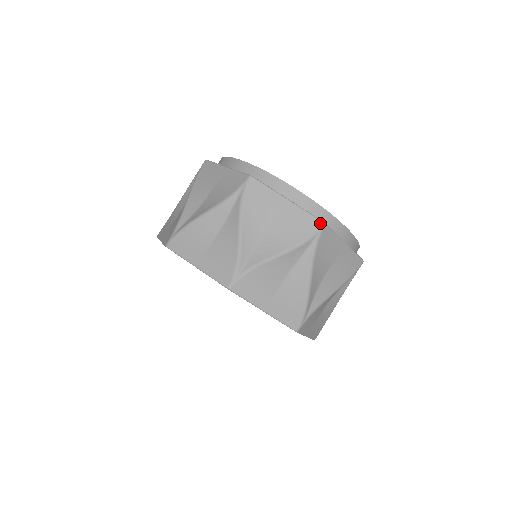
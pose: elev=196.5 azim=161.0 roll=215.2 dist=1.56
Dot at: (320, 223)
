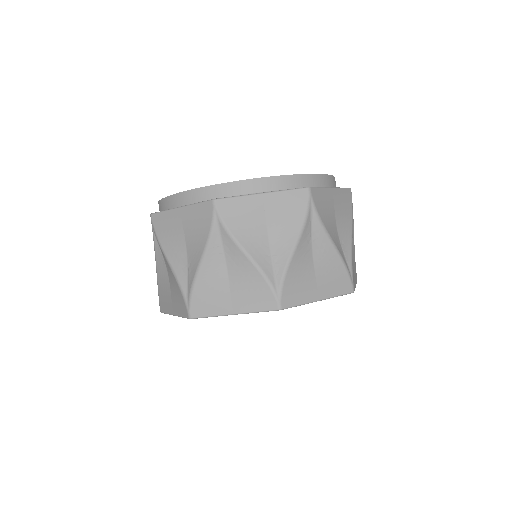
Dot at: (210, 203)
